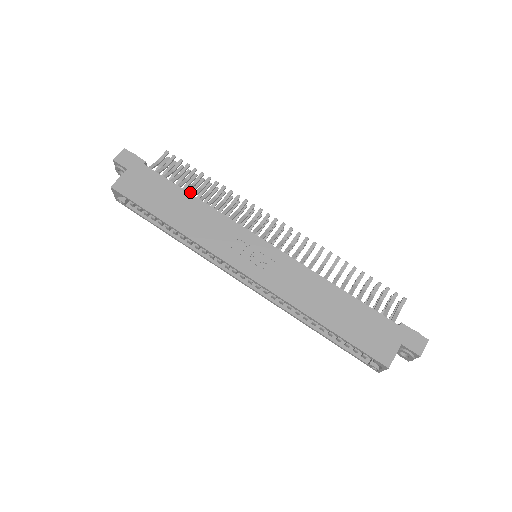
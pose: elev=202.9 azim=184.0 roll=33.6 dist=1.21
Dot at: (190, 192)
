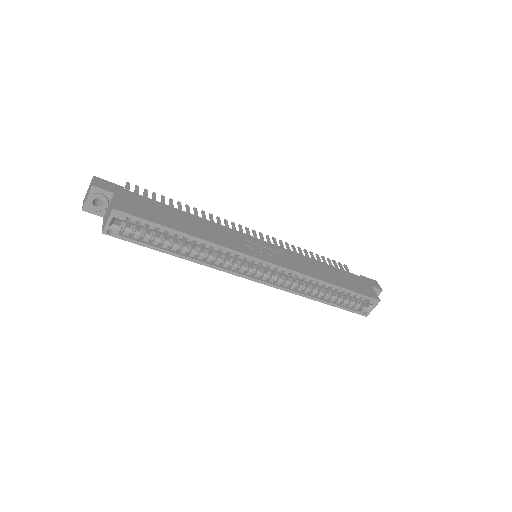
Dot at: occluded
